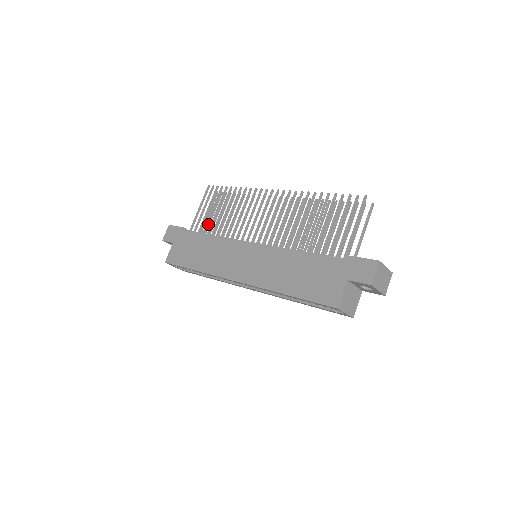
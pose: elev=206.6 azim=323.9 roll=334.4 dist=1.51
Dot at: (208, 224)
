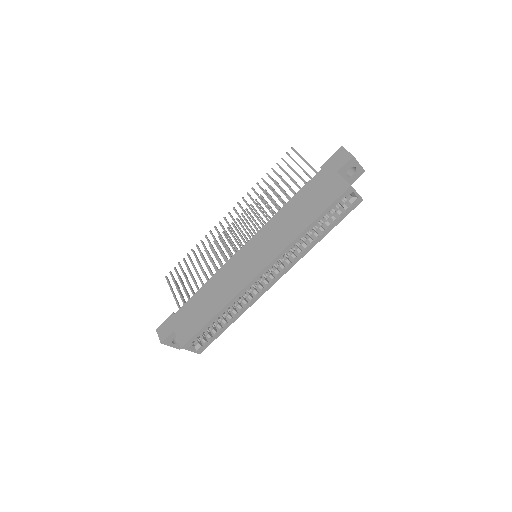
Dot at: occluded
